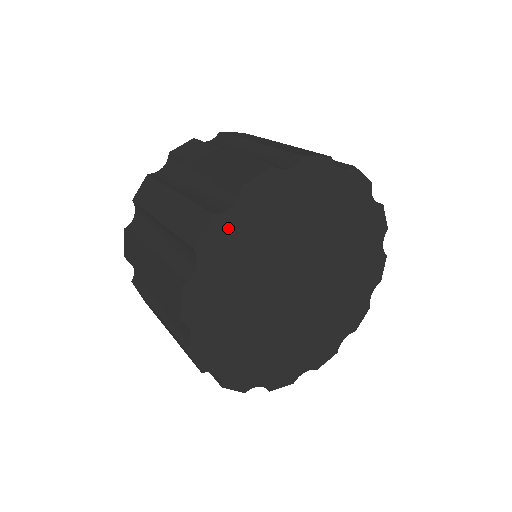
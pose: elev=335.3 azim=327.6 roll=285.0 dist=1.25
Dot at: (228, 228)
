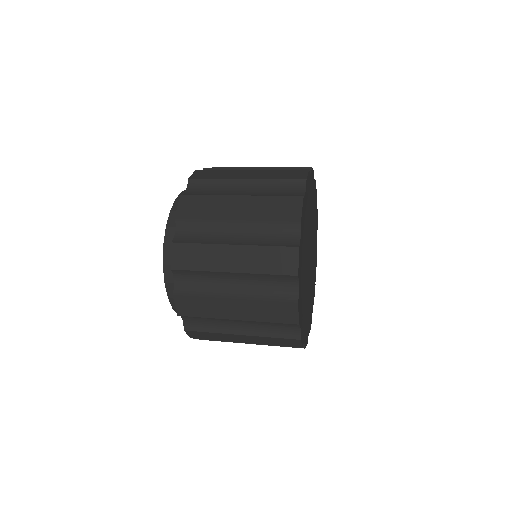
Dot at: (304, 208)
